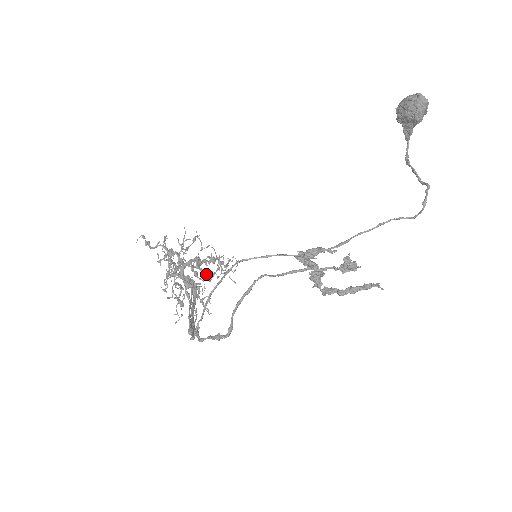
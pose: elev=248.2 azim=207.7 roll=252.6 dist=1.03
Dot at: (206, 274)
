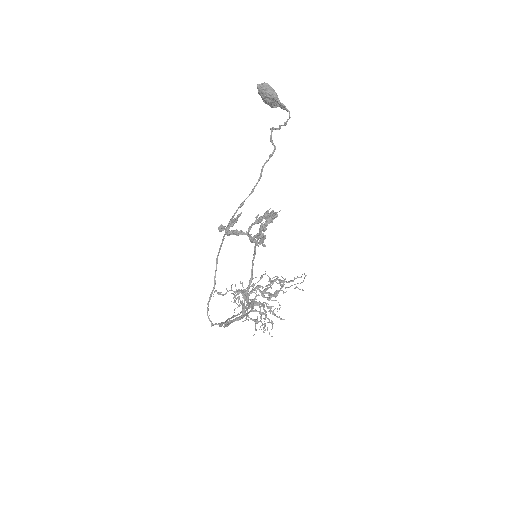
Dot at: (272, 294)
